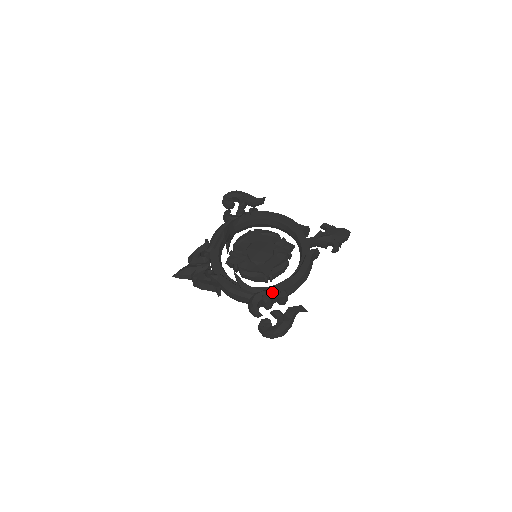
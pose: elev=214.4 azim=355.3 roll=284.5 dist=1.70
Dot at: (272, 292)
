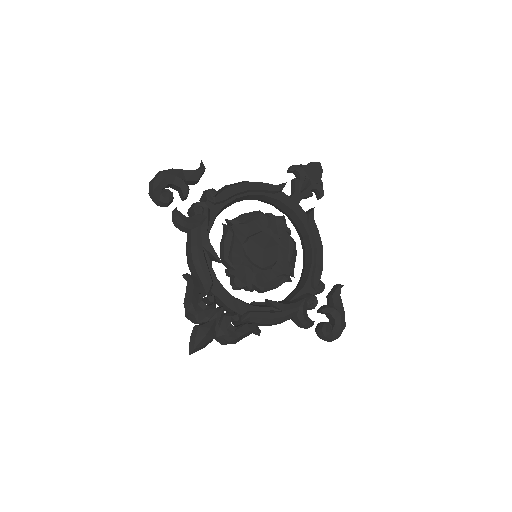
Dot at: (310, 291)
